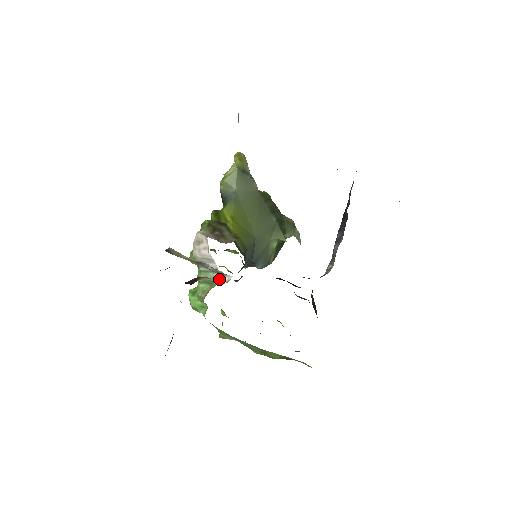
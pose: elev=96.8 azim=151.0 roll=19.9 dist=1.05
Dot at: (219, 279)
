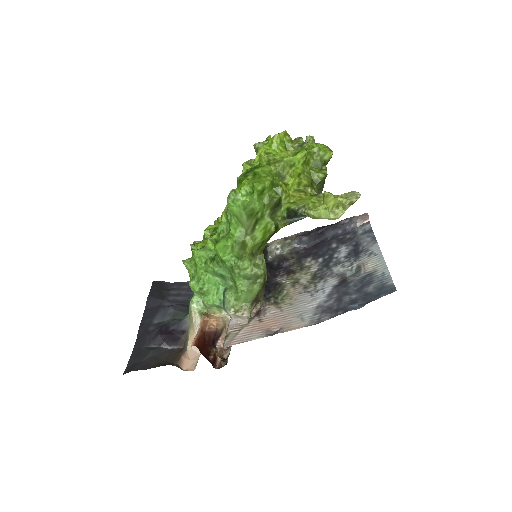
Dot at: (227, 313)
